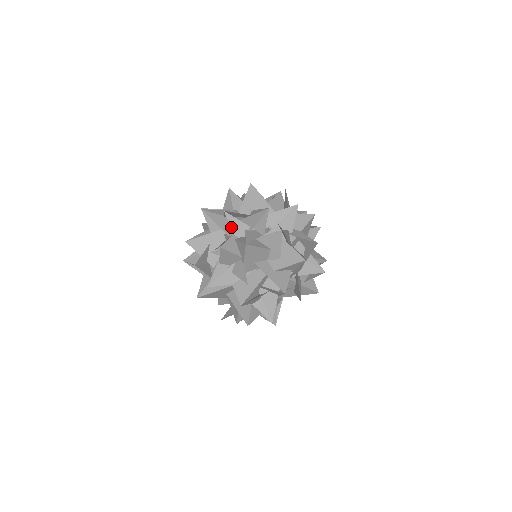
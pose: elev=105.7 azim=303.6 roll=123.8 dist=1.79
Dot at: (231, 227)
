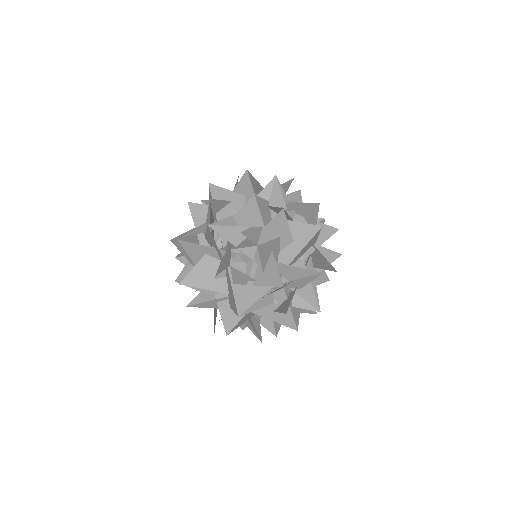
Dot at: occluded
